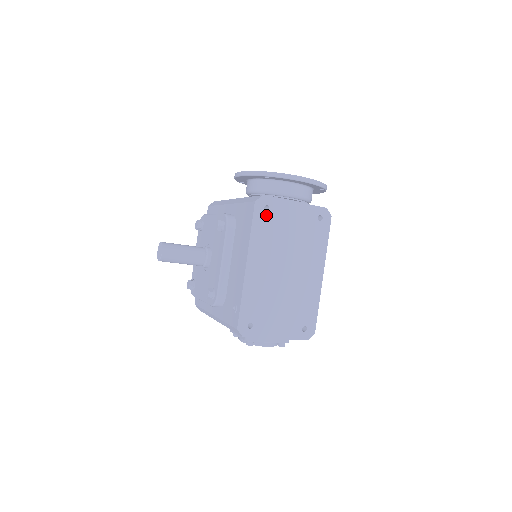
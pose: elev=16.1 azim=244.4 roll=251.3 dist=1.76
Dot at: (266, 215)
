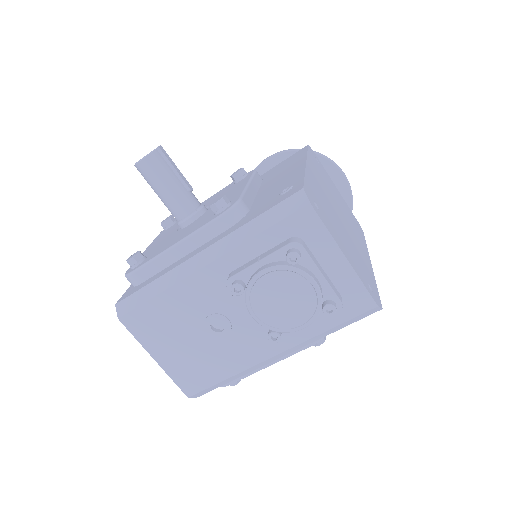
Dot at: (317, 162)
